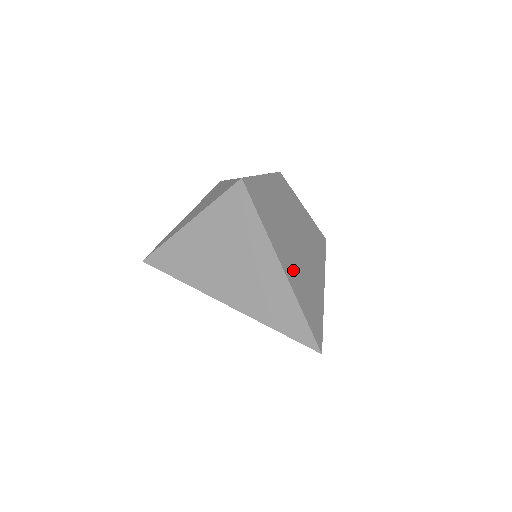
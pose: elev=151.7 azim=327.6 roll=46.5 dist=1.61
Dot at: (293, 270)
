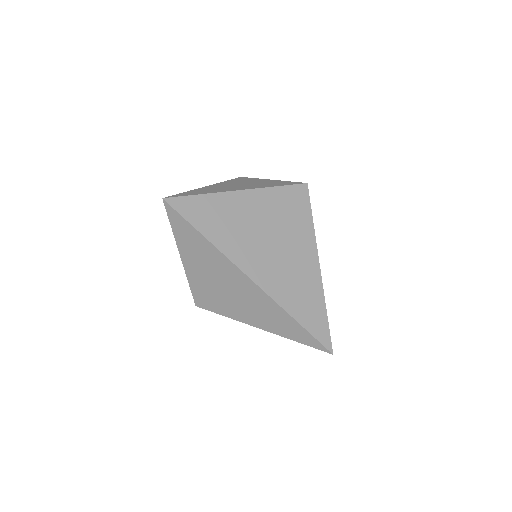
Dot at: occluded
